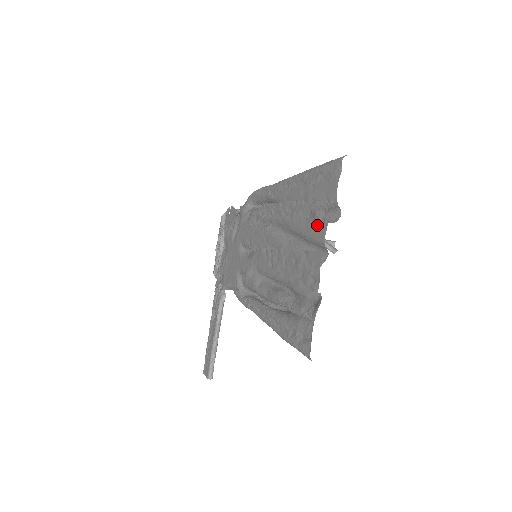
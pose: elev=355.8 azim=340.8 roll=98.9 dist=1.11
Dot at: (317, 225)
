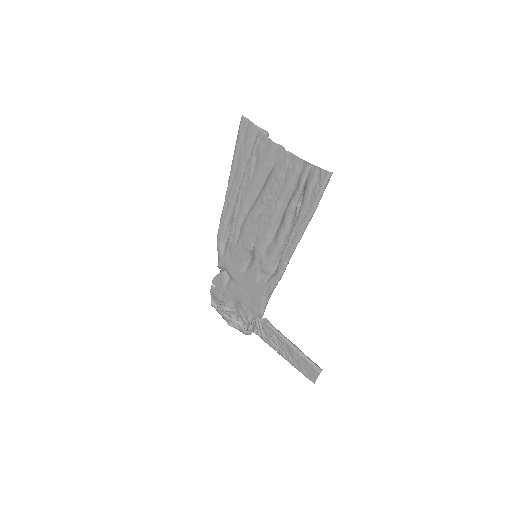
Dot at: (264, 149)
